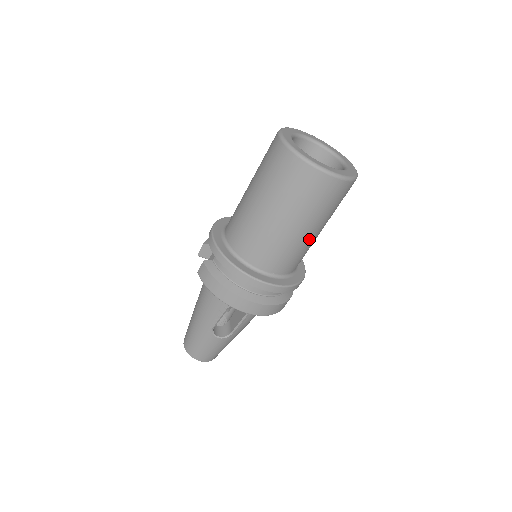
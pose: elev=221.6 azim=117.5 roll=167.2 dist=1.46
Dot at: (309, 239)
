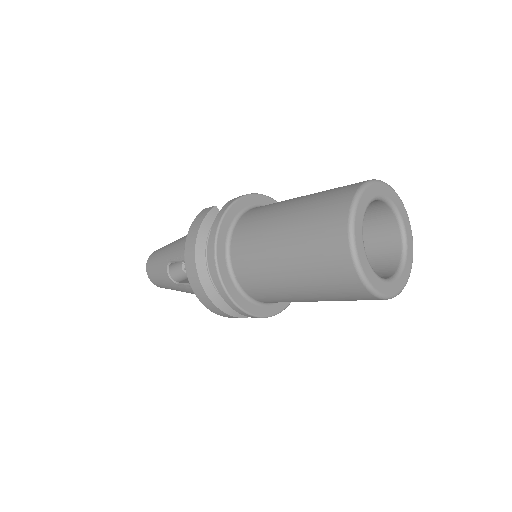
Dot at: (288, 291)
